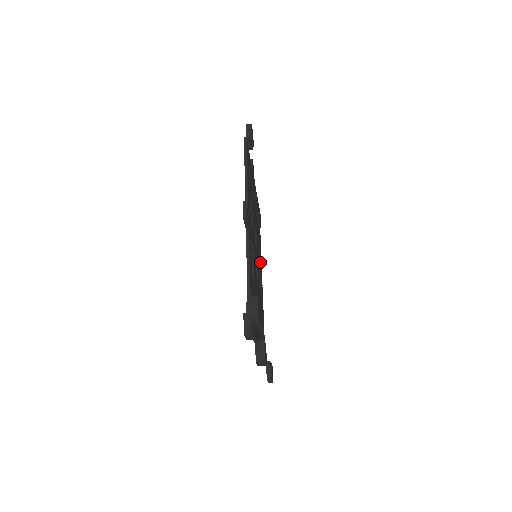
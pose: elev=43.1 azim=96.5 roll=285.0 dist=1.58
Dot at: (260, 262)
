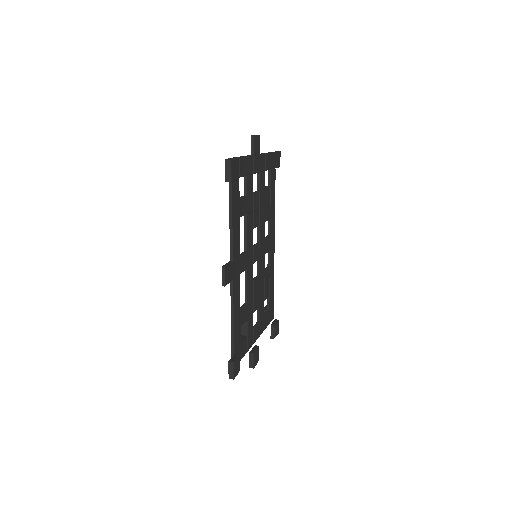
Dot at: (270, 230)
